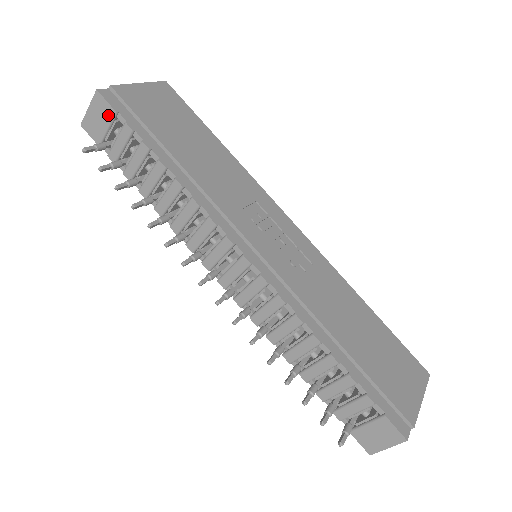
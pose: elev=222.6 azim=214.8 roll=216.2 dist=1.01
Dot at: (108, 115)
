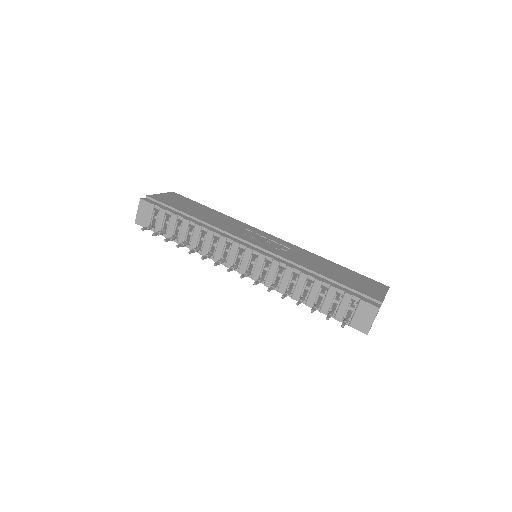
Dot at: (149, 209)
